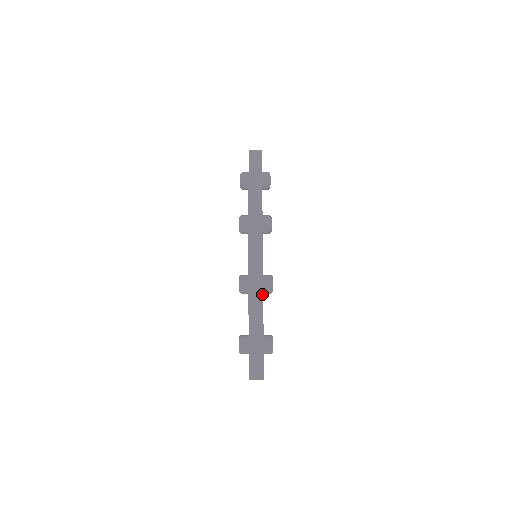
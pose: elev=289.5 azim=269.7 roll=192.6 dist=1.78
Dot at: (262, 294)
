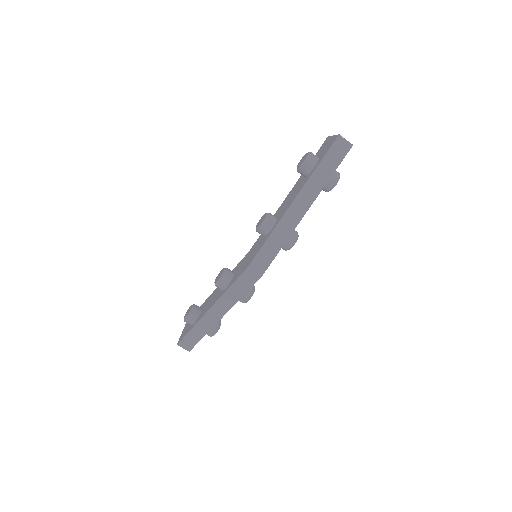
Dot at: (231, 306)
